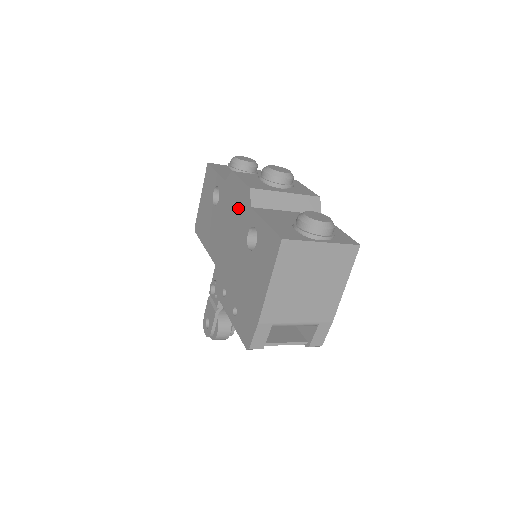
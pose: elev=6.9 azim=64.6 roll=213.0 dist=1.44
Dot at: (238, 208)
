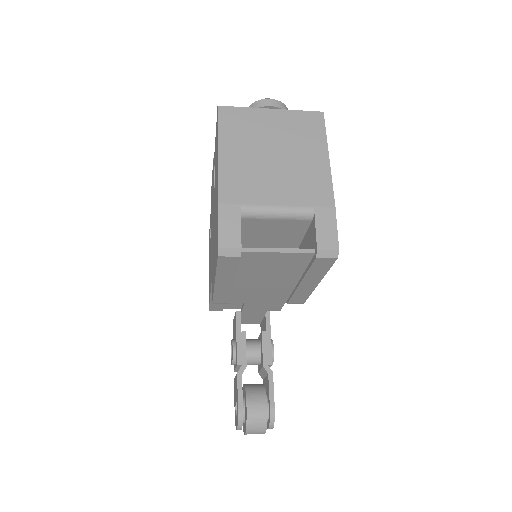
Dot at: (212, 192)
